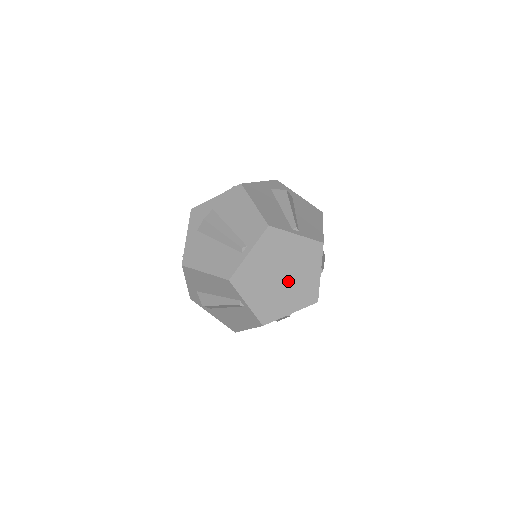
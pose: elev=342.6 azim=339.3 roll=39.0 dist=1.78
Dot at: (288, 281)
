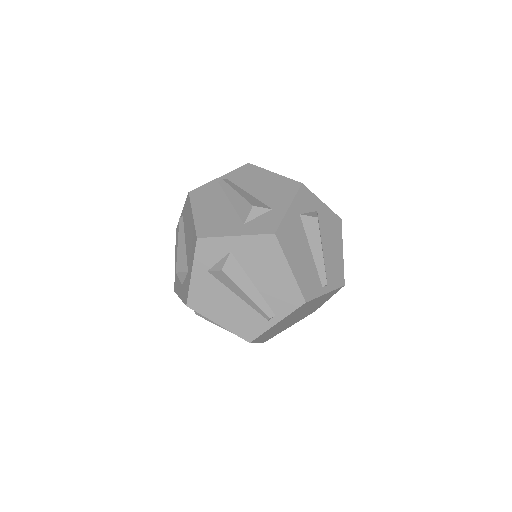
Dot at: (299, 316)
